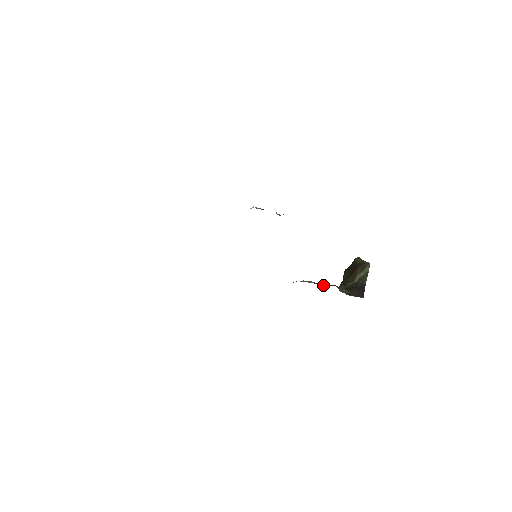
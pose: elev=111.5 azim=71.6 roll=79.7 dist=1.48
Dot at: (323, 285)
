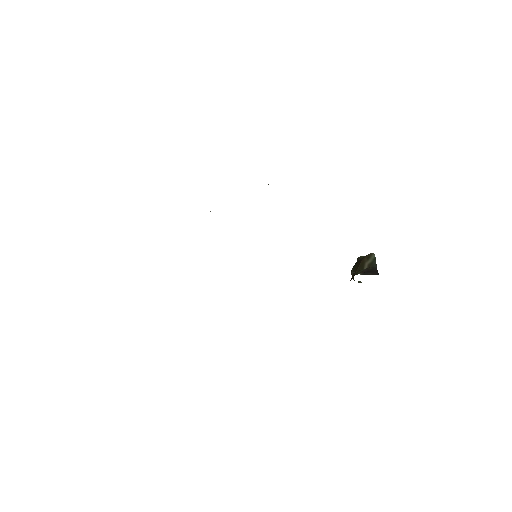
Dot at: occluded
